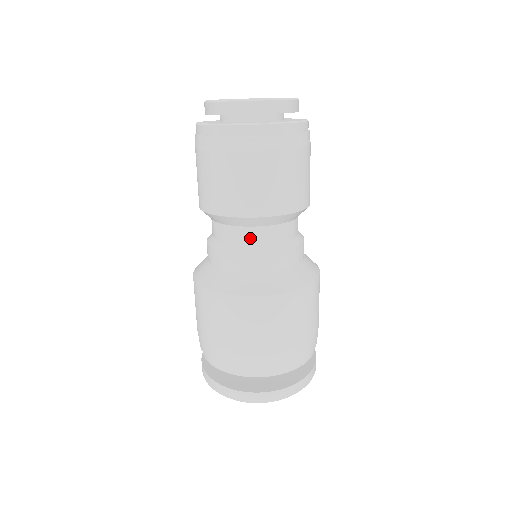
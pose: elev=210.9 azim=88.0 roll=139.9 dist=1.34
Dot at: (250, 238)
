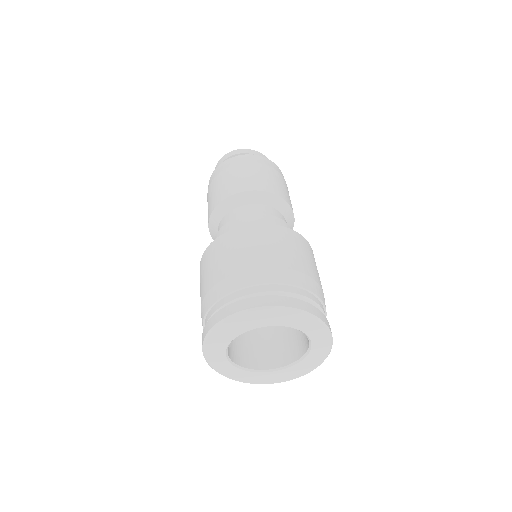
Dot at: (238, 213)
